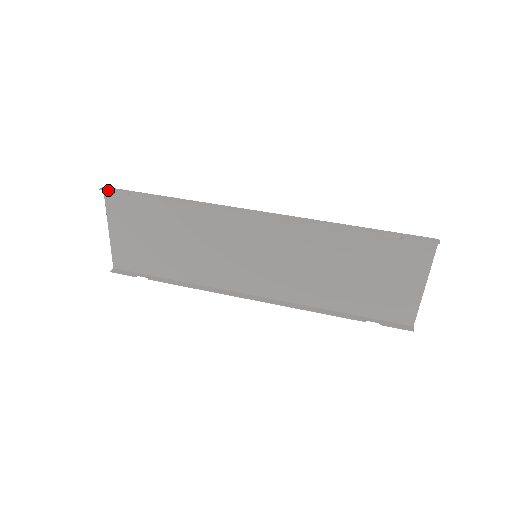
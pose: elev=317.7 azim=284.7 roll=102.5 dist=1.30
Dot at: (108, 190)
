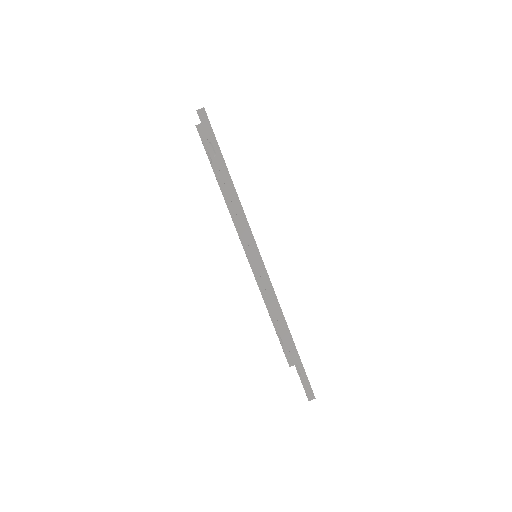
Dot at: (201, 120)
